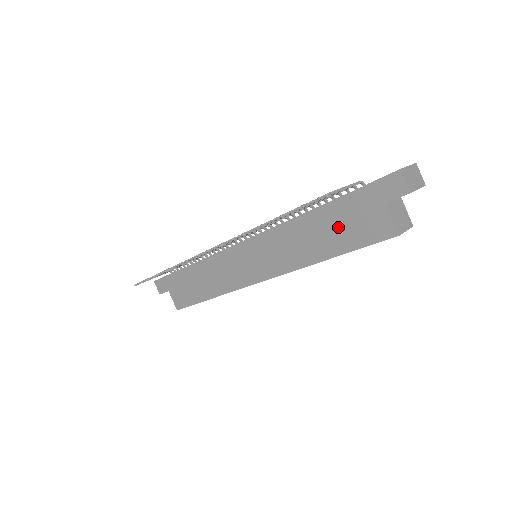
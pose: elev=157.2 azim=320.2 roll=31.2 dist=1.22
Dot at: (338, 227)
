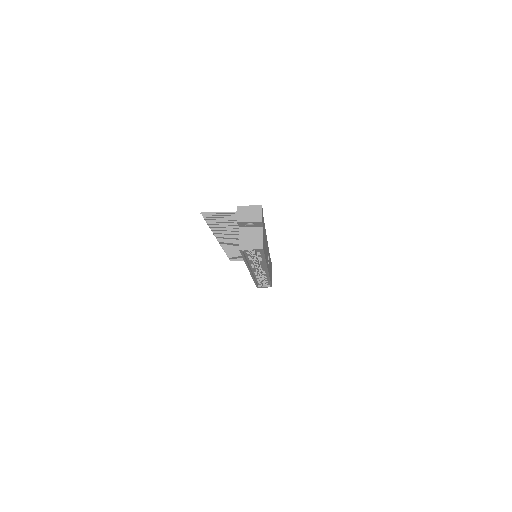
Dot at: occluded
